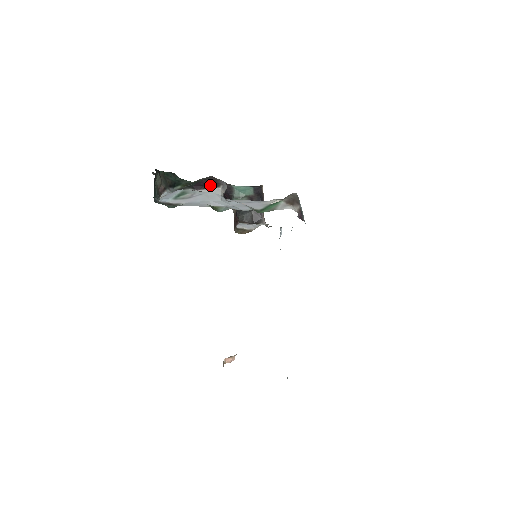
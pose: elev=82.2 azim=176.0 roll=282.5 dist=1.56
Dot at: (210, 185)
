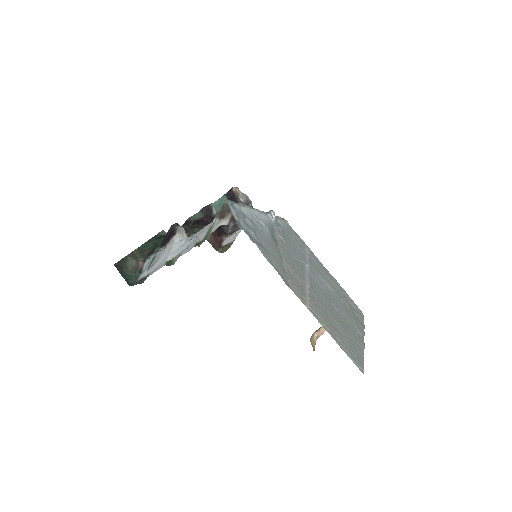
Dot at: (170, 236)
